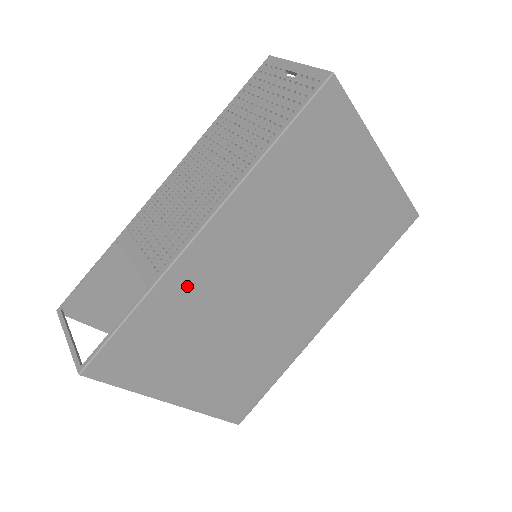
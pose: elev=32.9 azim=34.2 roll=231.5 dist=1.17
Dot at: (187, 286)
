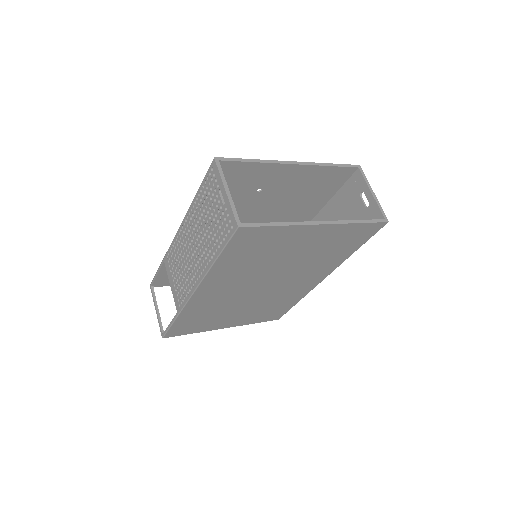
Dot at: (199, 307)
